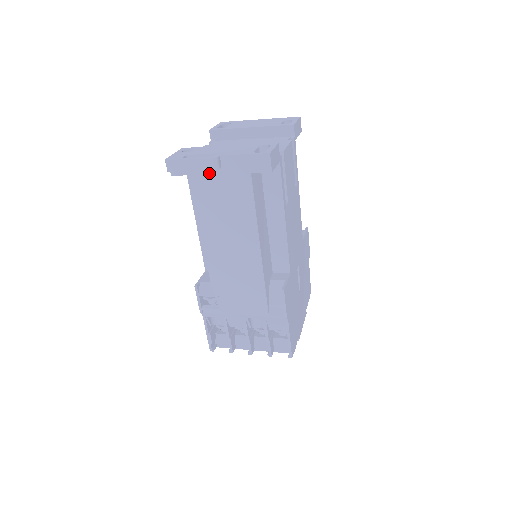
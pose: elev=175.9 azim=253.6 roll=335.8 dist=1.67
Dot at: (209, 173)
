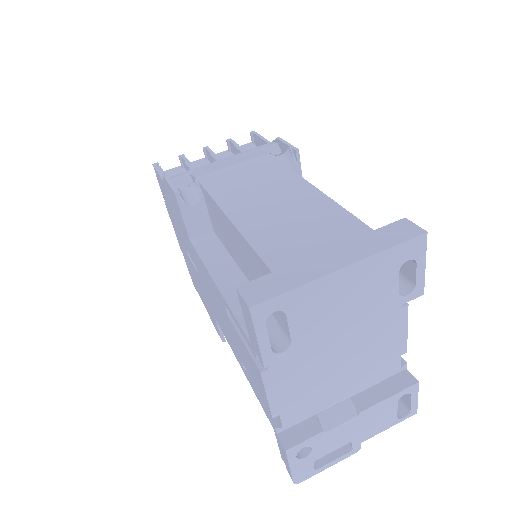
Dot at: occluded
